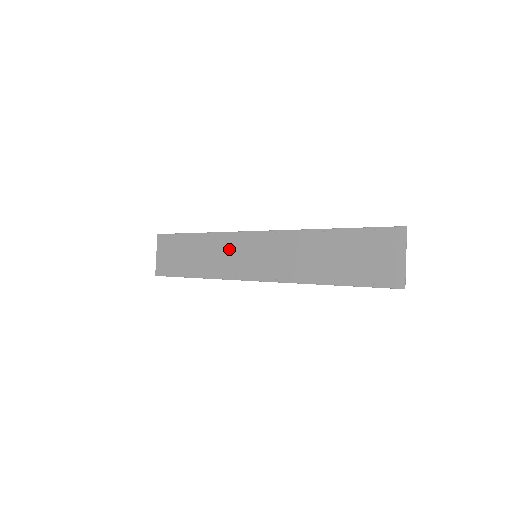
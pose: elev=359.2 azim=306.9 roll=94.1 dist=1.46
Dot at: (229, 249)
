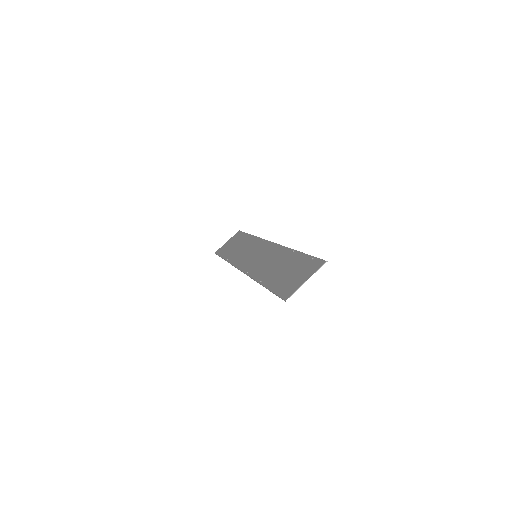
Dot at: (252, 248)
